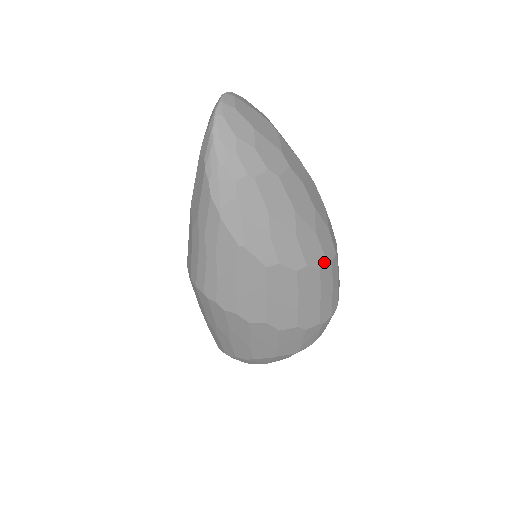
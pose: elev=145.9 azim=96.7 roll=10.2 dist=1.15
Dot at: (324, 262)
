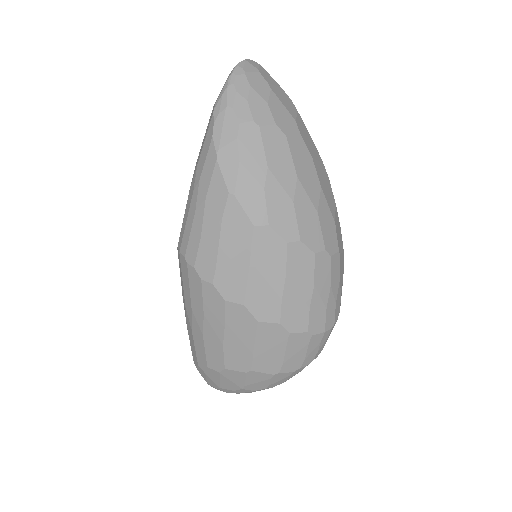
Dot at: (322, 249)
